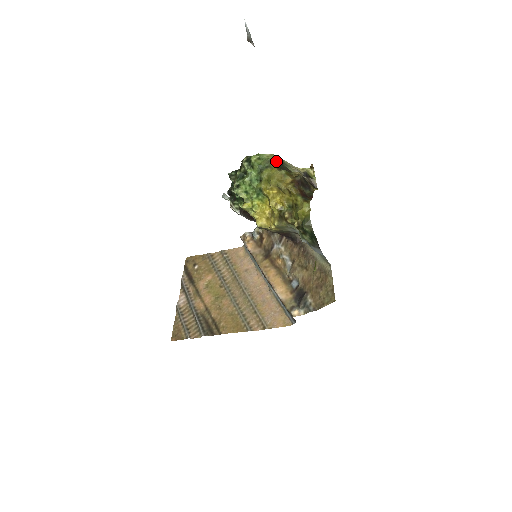
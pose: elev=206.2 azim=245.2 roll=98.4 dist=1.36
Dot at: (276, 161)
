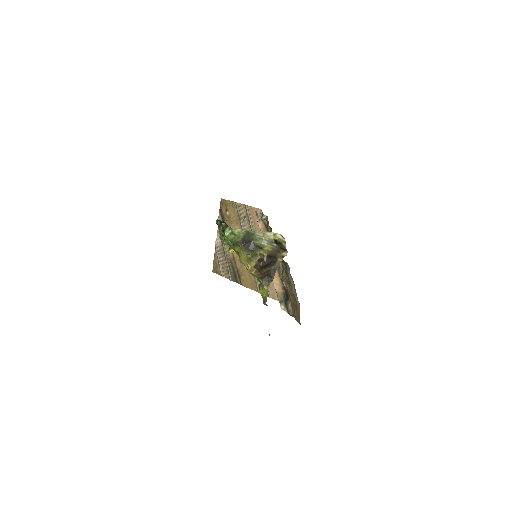
Dot at: (244, 243)
